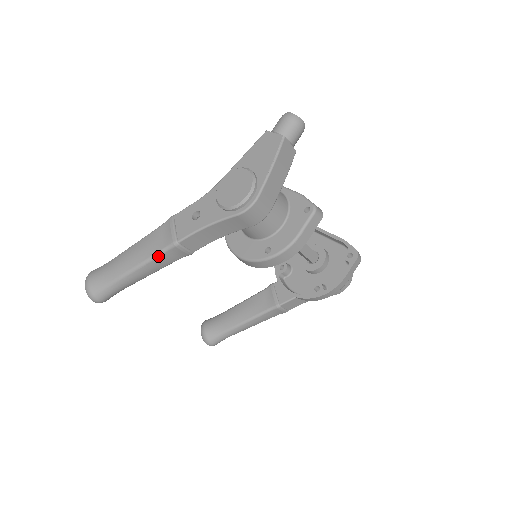
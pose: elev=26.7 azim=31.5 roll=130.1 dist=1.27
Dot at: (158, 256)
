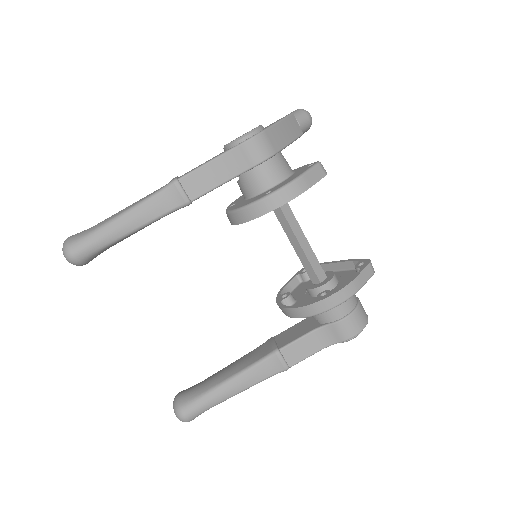
Dot at: (153, 196)
